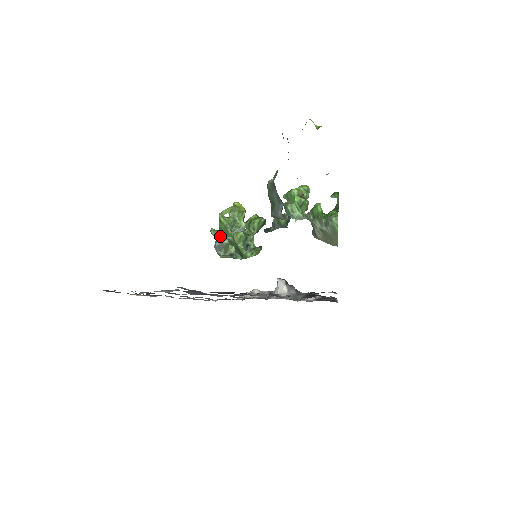
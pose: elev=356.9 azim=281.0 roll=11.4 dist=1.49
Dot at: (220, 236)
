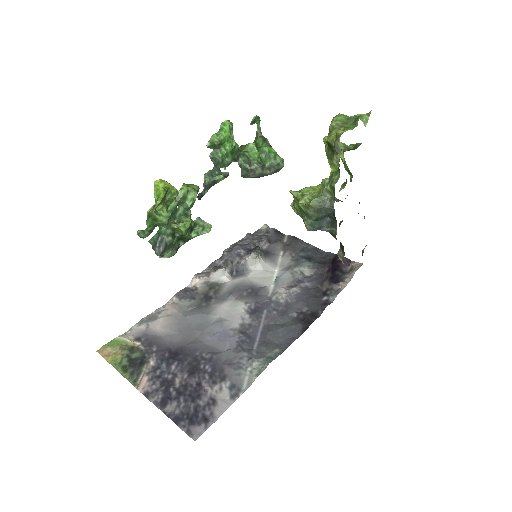
Dot at: (160, 237)
